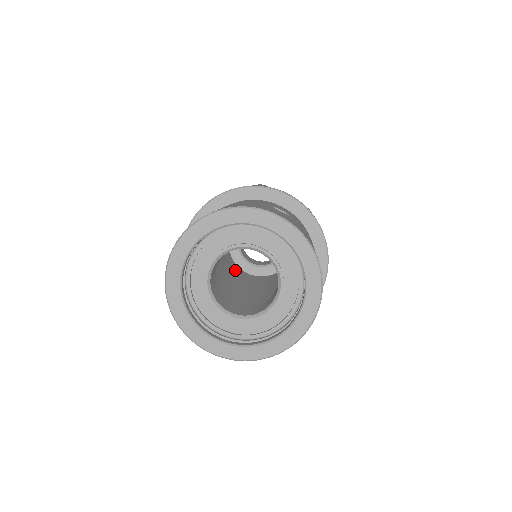
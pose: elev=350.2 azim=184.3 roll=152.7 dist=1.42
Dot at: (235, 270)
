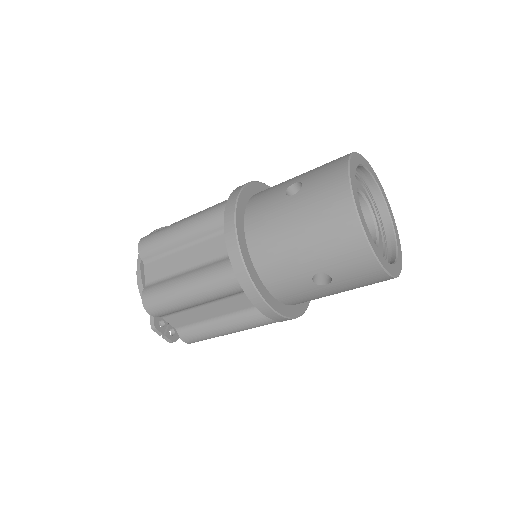
Dot at: occluded
